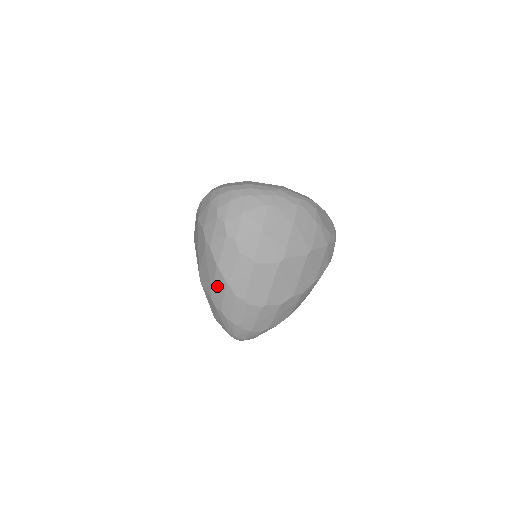
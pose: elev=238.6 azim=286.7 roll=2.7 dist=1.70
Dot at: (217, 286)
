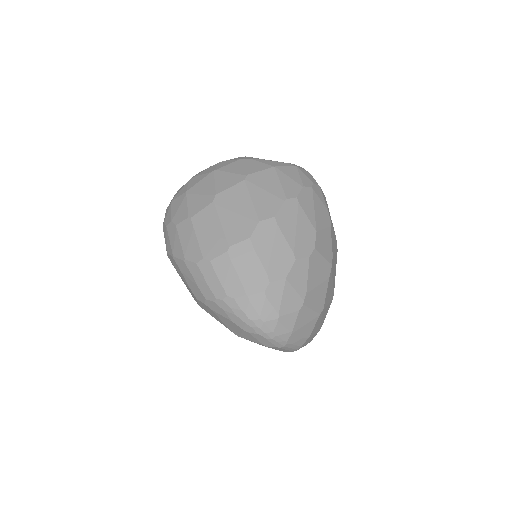
Dot at: (186, 277)
